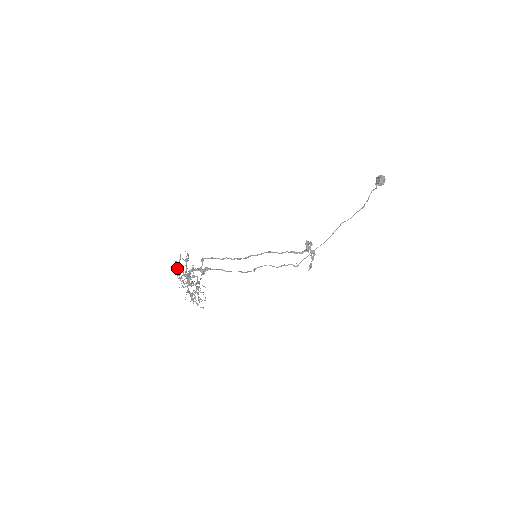
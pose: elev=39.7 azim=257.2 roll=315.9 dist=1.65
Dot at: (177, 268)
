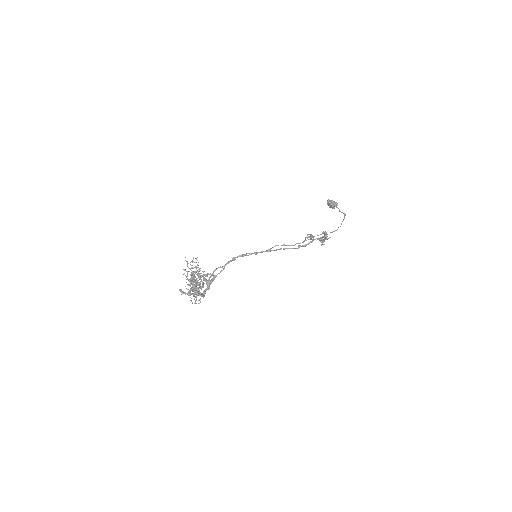
Dot at: (184, 293)
